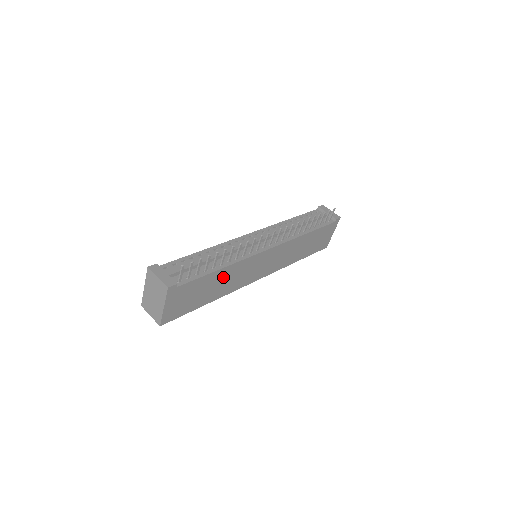
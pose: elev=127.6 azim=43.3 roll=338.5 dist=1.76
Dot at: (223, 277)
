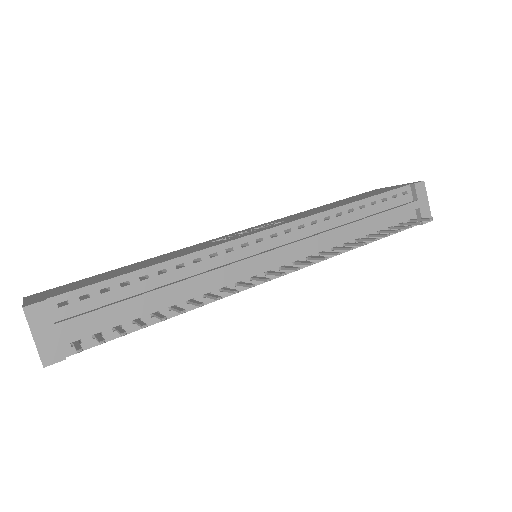
Dot at: occluded
